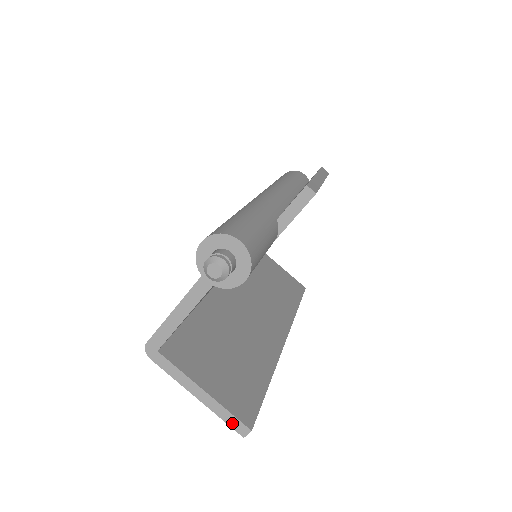
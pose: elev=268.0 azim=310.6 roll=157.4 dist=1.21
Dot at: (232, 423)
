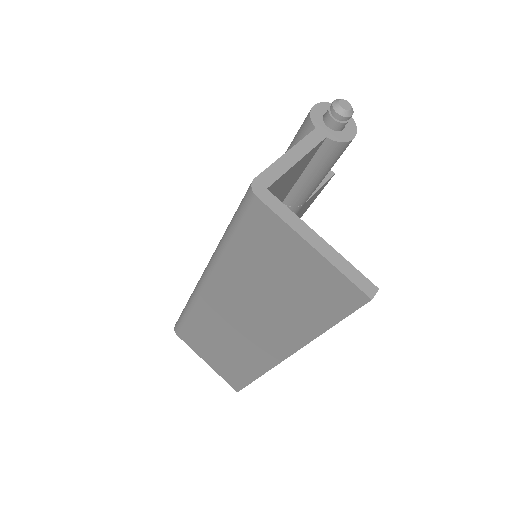
Dot at: (356, 279)
